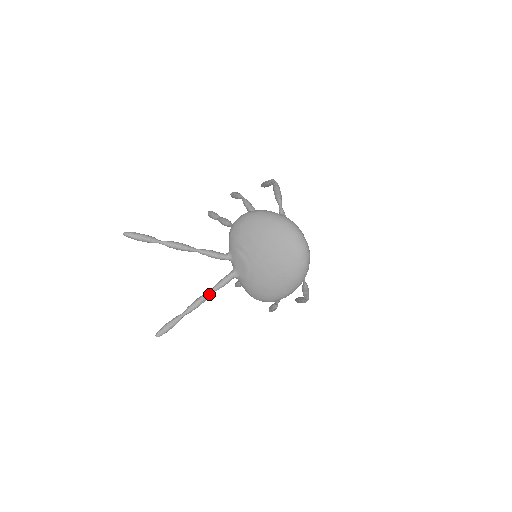
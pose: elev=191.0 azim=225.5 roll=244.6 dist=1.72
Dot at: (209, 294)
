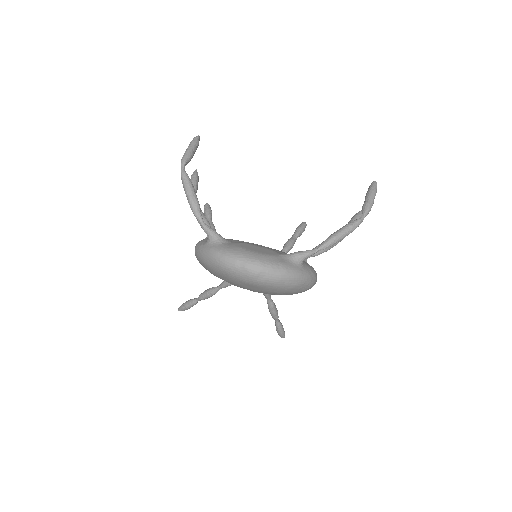
Dot at: (269, 303)
